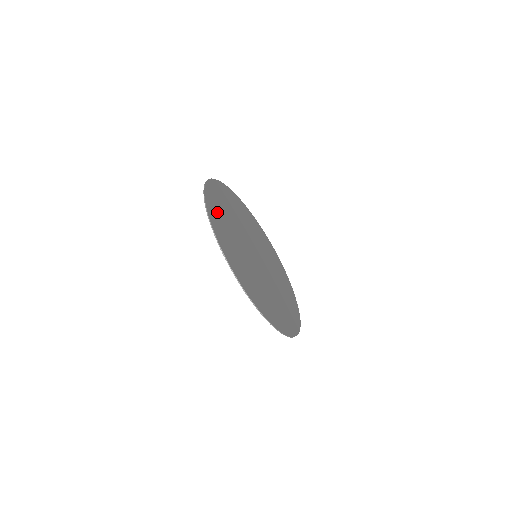
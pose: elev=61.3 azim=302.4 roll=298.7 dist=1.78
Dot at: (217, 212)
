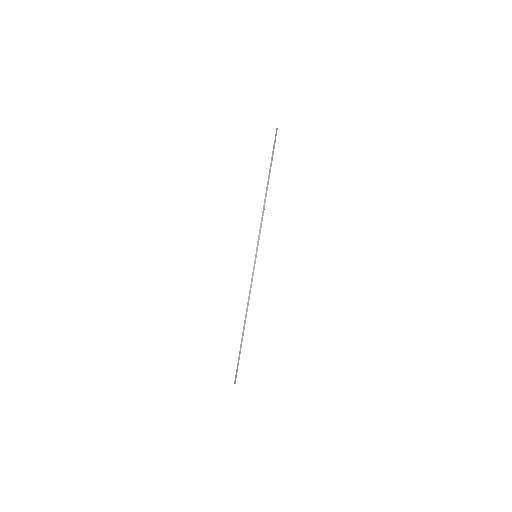
Dot at: occluded
